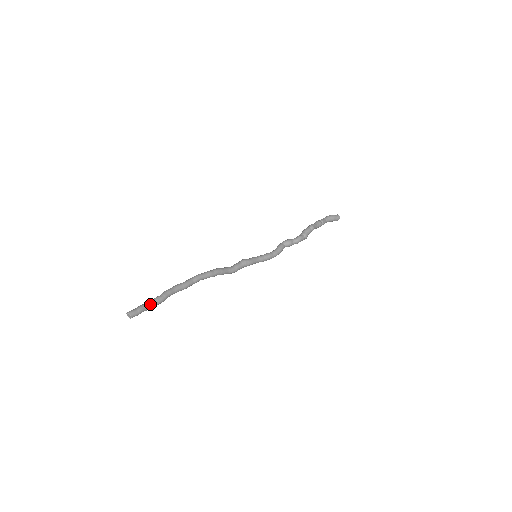
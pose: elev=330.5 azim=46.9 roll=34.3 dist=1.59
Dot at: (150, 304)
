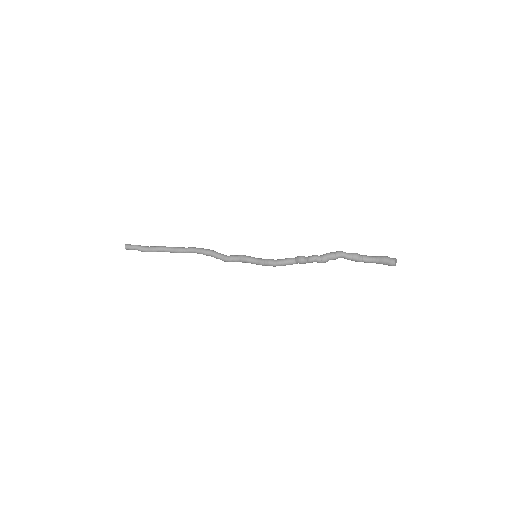
Dot at: (143, 247)
